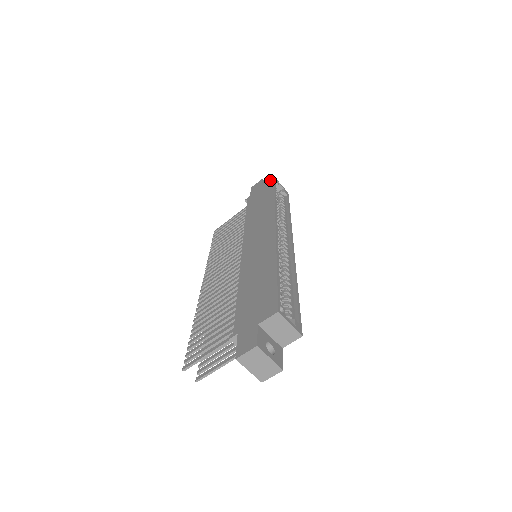
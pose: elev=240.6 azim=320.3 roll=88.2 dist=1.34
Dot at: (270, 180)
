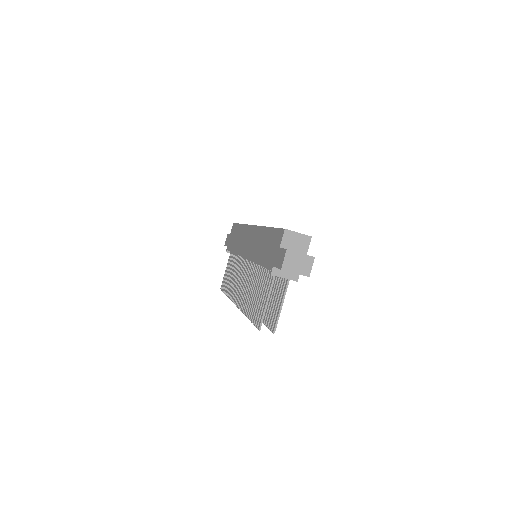
Dot at: (232, 226)
